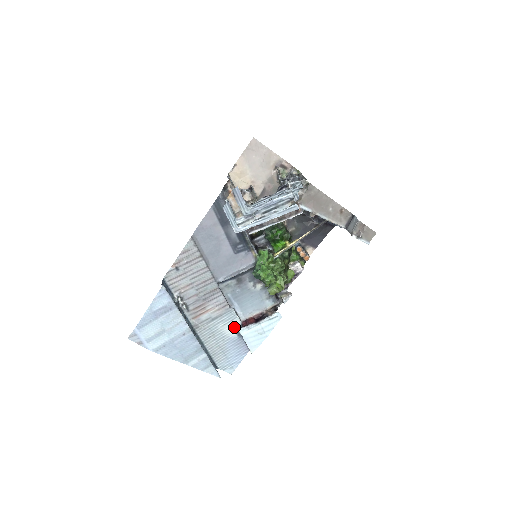
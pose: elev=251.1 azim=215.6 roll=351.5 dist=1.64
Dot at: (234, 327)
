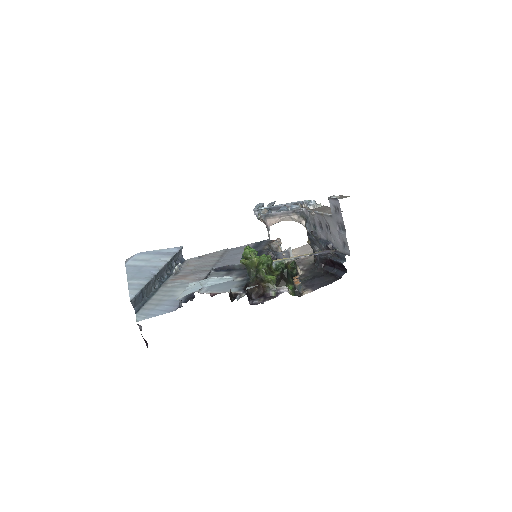
Dot at: occluded
